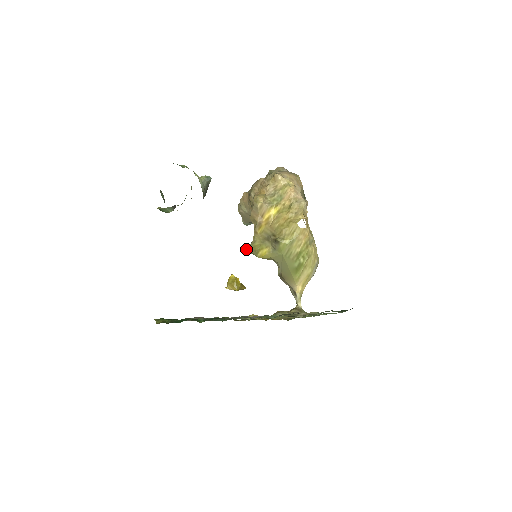
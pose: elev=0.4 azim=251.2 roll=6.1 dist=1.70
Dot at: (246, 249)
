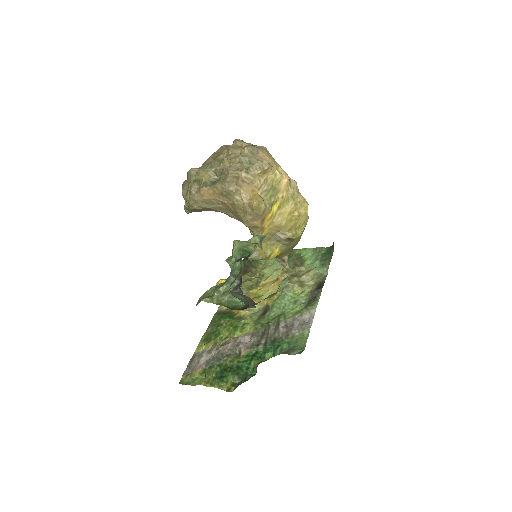
Dot at: (254, 259)
